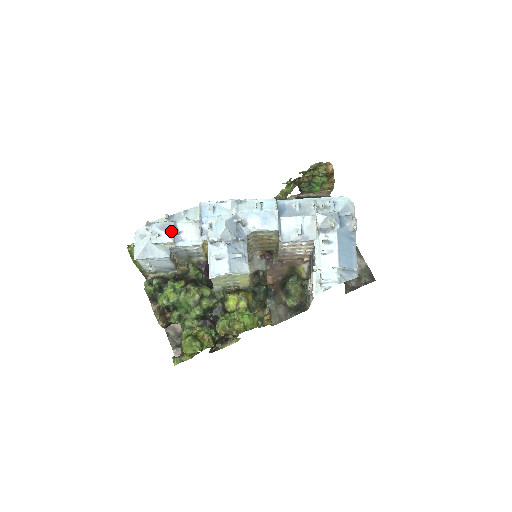
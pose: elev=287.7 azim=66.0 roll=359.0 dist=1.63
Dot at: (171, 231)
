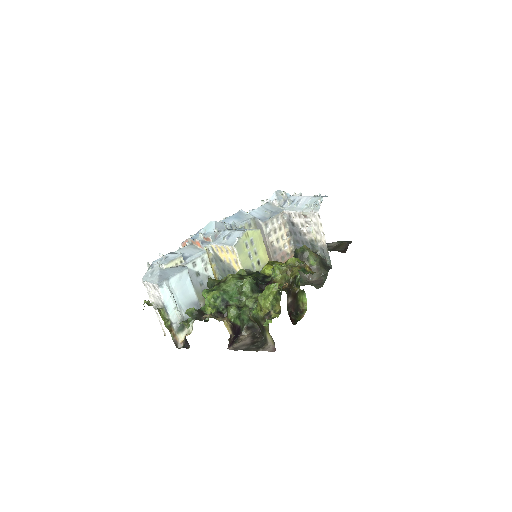
Dot at: occluded
